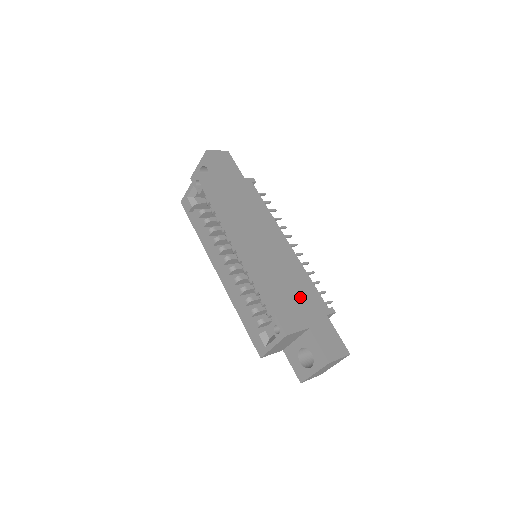
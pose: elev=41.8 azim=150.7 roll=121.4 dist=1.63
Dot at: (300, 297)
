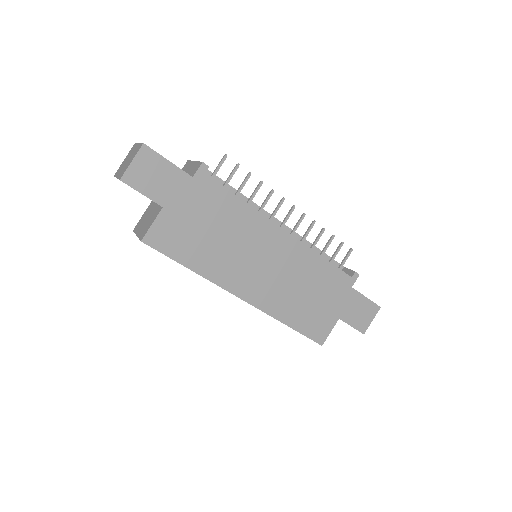
Dot at: (321, 294)
